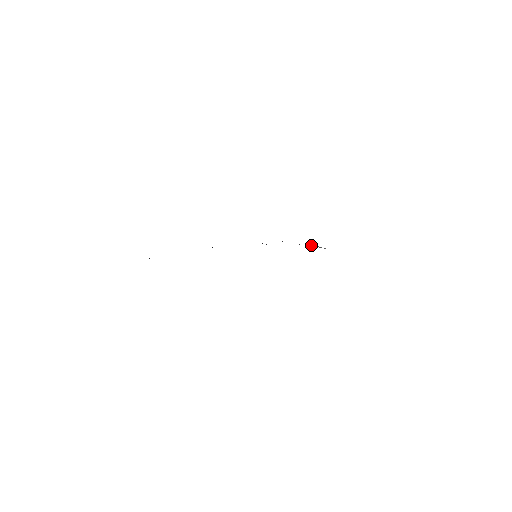
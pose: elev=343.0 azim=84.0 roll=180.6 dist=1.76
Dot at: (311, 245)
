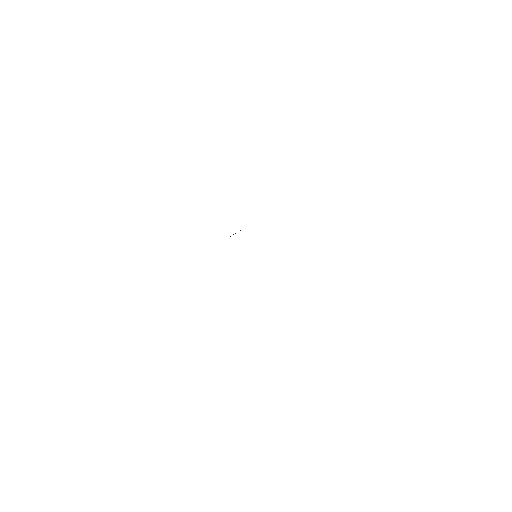
Dot at: occluded
